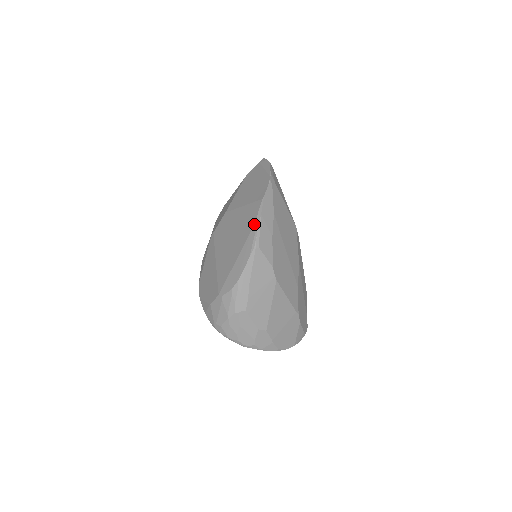
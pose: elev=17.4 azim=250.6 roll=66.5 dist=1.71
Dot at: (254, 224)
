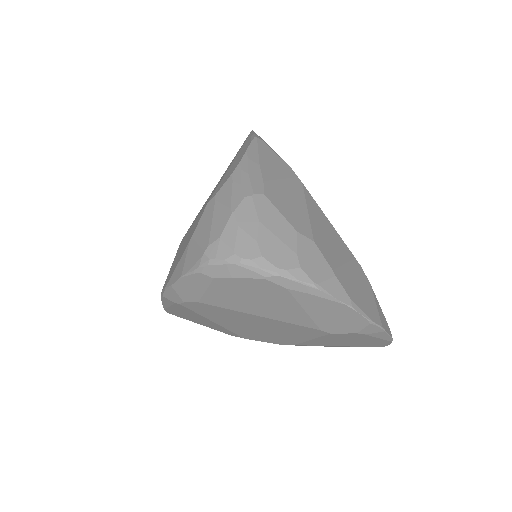
Dot at: (247, 138)
